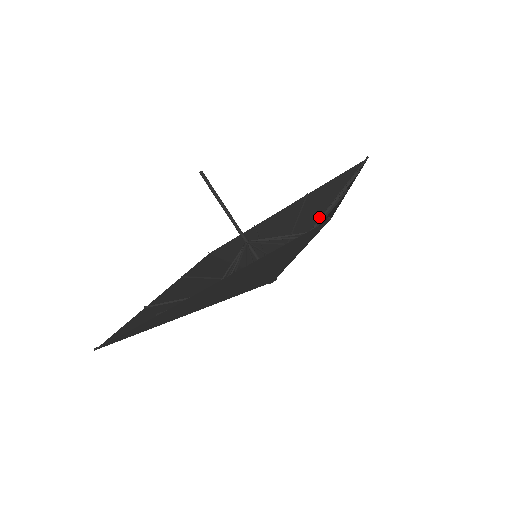
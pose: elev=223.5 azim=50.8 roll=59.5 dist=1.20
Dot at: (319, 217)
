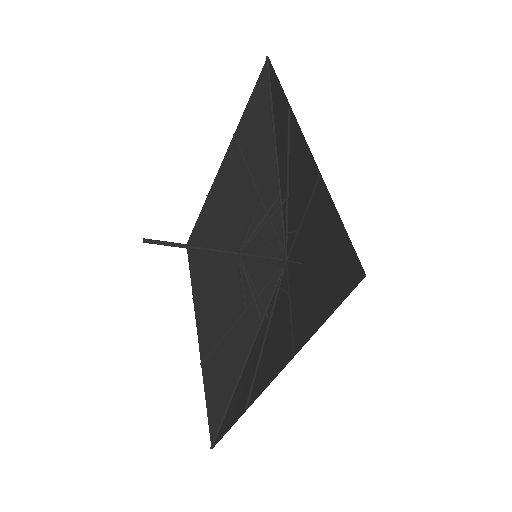
Dot at: (274, 163)
